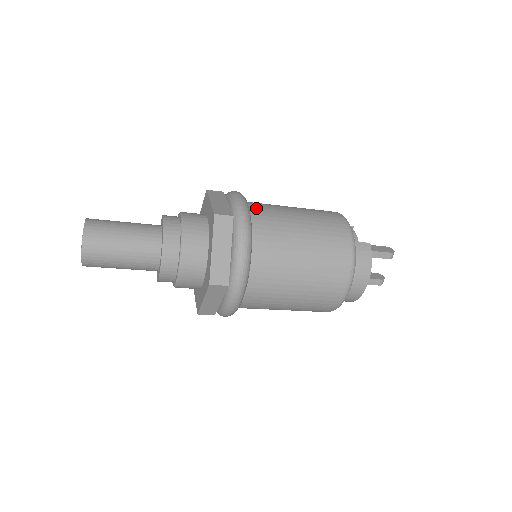
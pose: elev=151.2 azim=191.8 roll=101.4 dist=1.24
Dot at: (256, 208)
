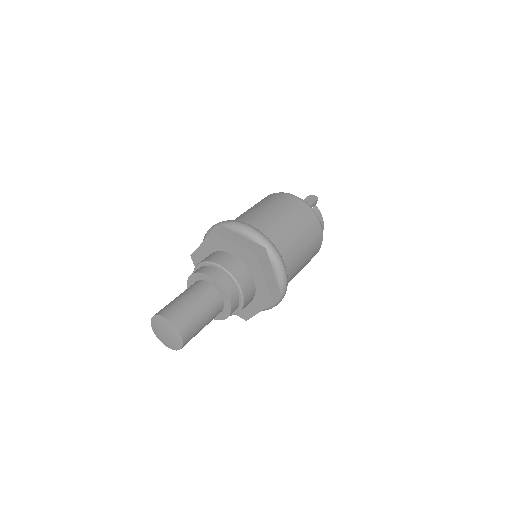
Dot at: (259, 228)
